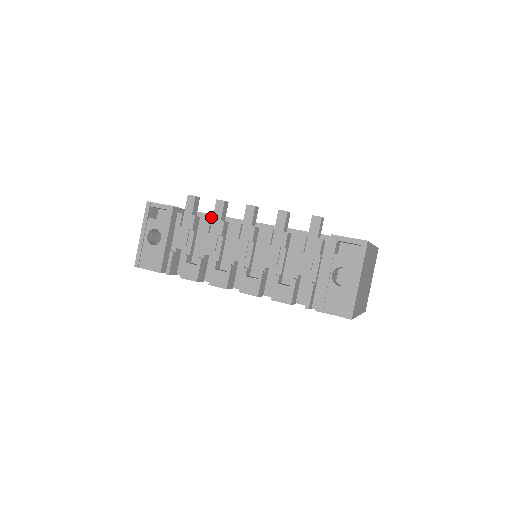
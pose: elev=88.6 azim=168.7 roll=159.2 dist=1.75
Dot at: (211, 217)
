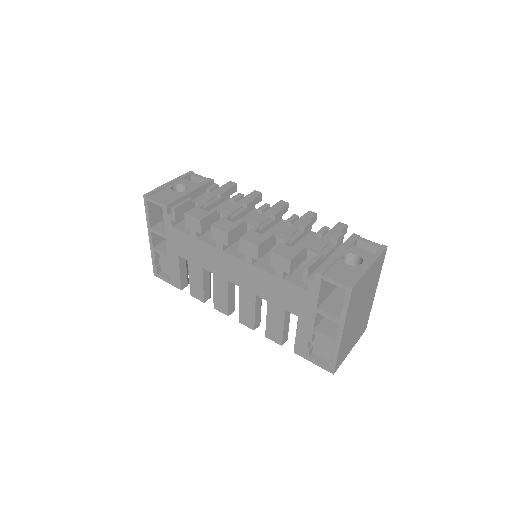
Dot at: occluded
